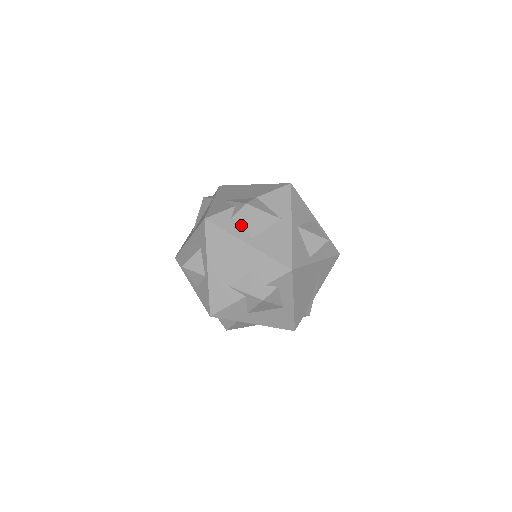
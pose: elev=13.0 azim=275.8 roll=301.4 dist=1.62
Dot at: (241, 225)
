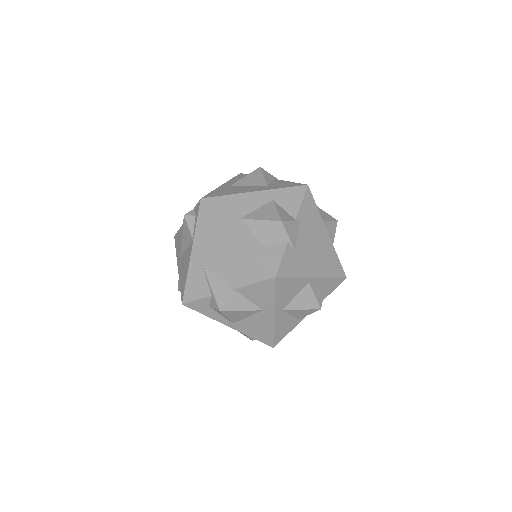
Dot at: (220, 314)
